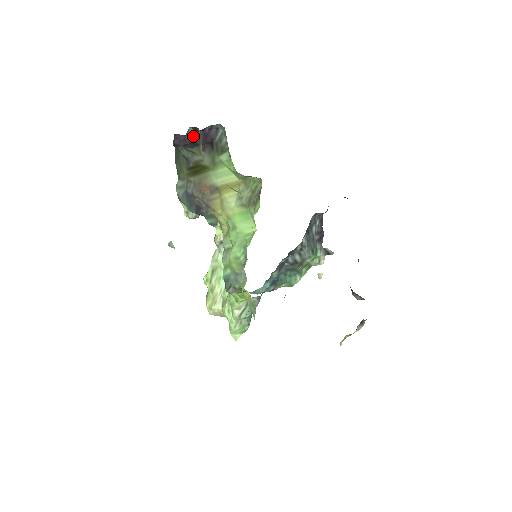
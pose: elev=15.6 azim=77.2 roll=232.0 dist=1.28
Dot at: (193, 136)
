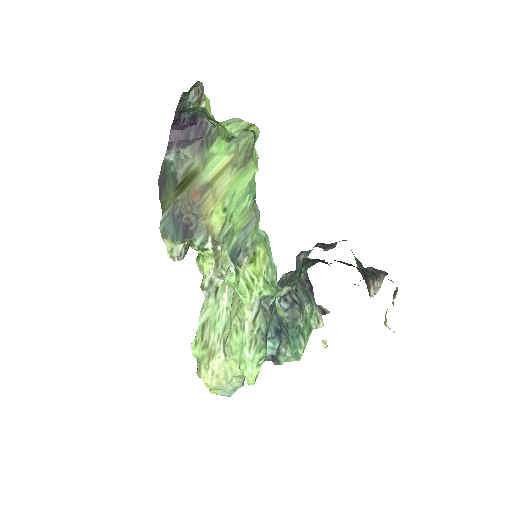
Dot at: (193, 100)
